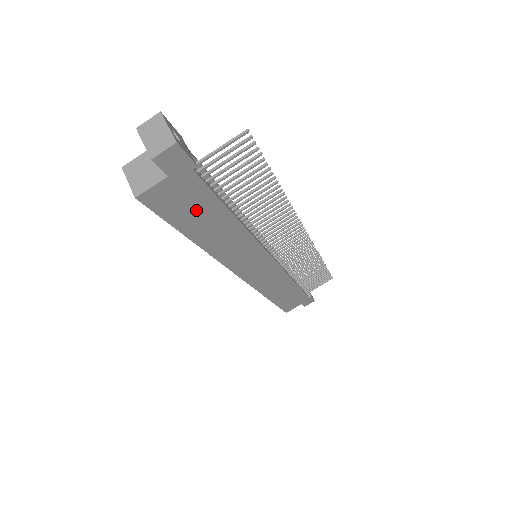
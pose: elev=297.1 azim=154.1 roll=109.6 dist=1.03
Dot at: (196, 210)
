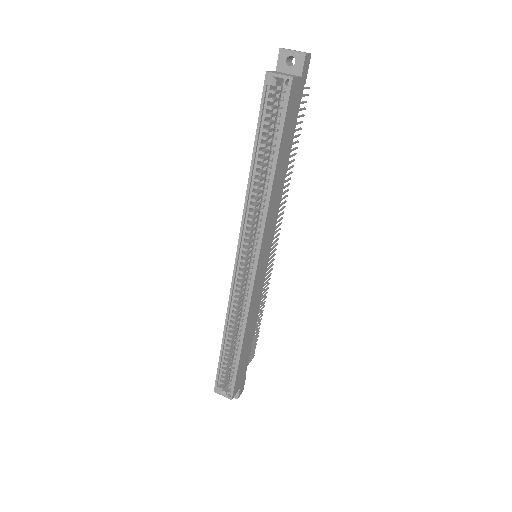
Dot at: (290, 129)
